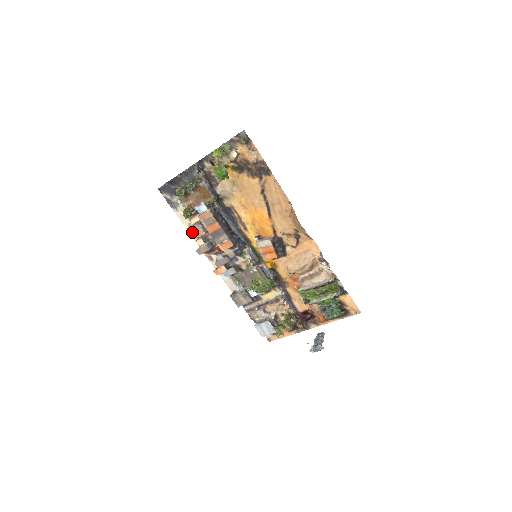
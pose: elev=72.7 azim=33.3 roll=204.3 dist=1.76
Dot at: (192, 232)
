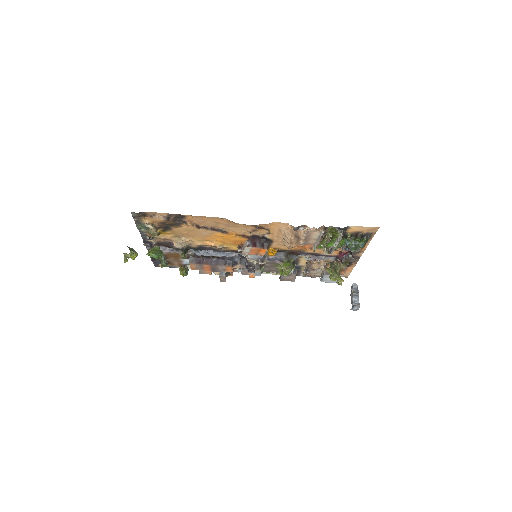
Dot at: (204, 273)
